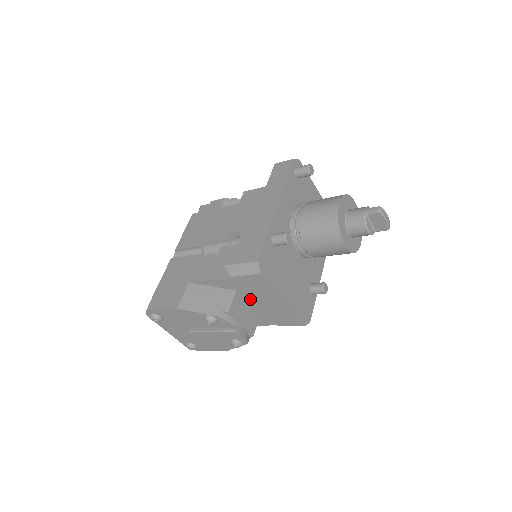
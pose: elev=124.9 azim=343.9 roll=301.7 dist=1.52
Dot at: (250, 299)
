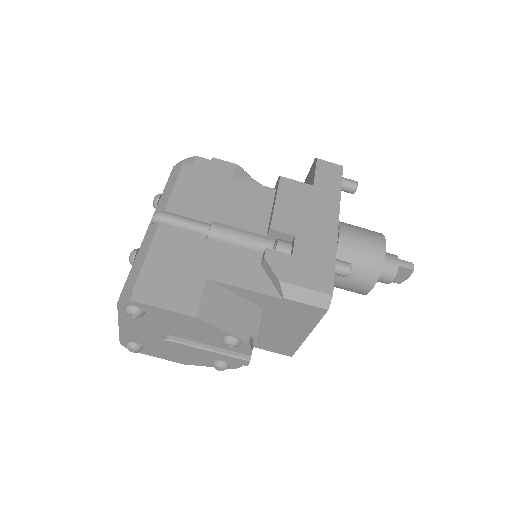
Dot at: (267, 320)
